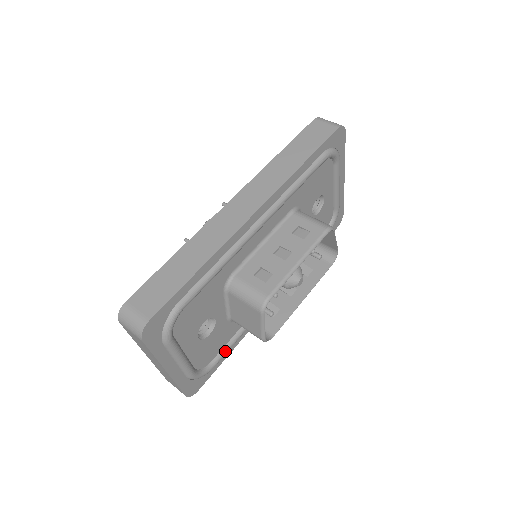
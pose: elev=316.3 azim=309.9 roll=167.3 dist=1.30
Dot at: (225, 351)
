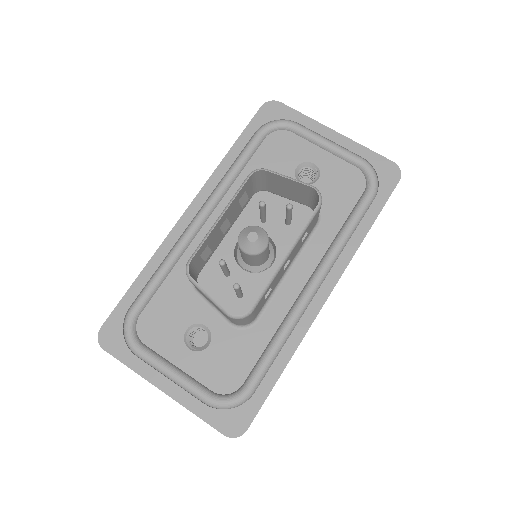
Dot at: (257, 369)
